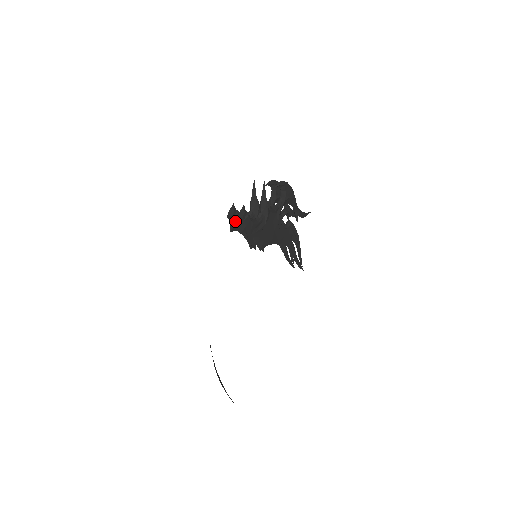
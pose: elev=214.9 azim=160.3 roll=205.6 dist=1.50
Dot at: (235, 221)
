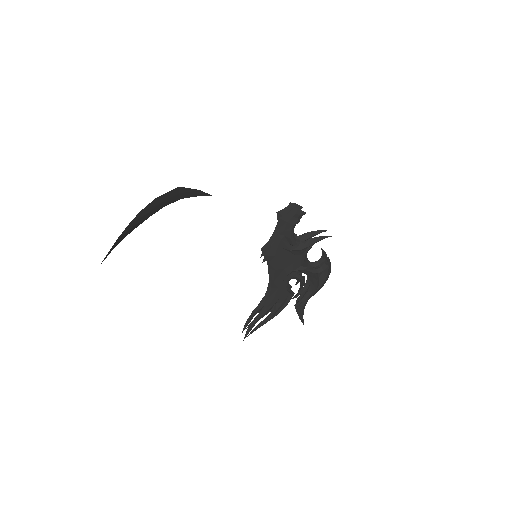
Dot at: occluded
